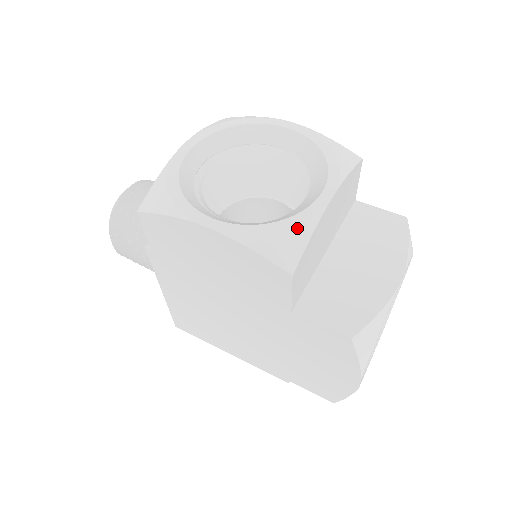
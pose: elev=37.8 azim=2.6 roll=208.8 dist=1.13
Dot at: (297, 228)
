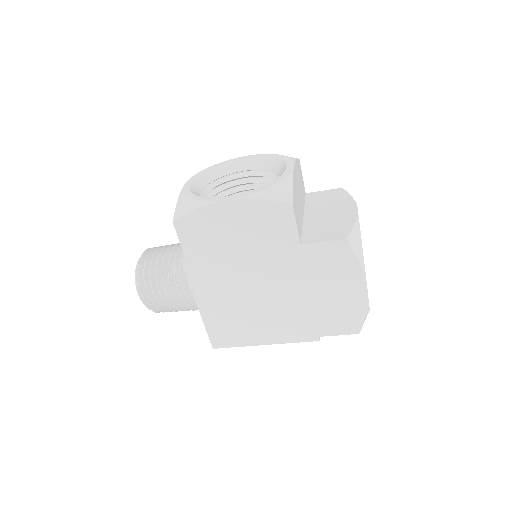
Dot at: (282, 182)
